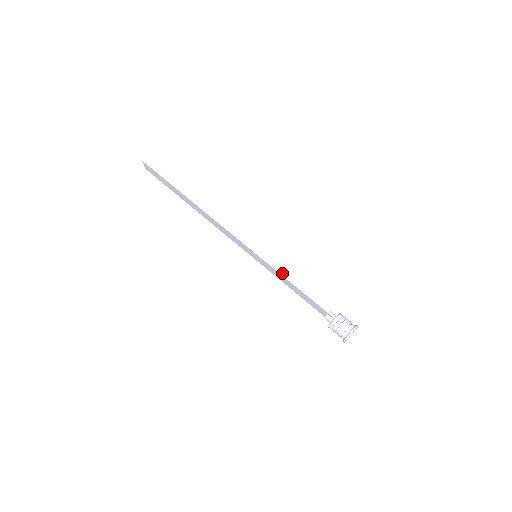
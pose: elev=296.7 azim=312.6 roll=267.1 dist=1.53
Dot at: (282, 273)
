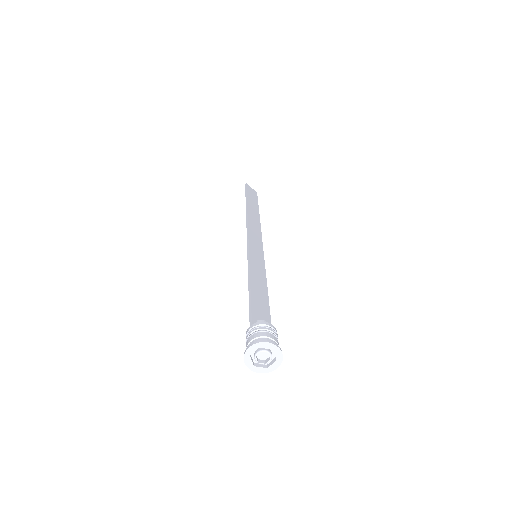
Dot at: (249, 270)
